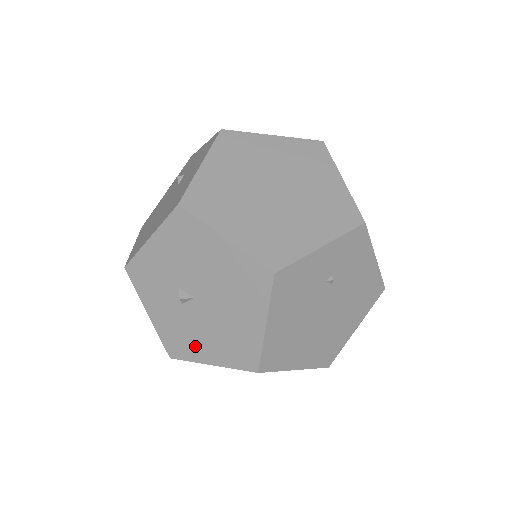
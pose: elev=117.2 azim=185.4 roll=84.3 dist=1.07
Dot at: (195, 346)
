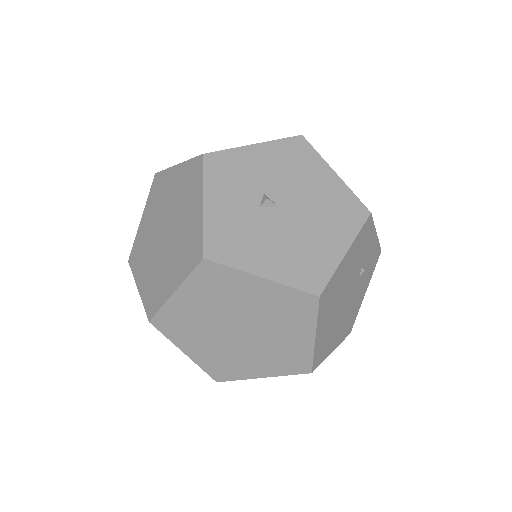
Dot at: (251, 252)
